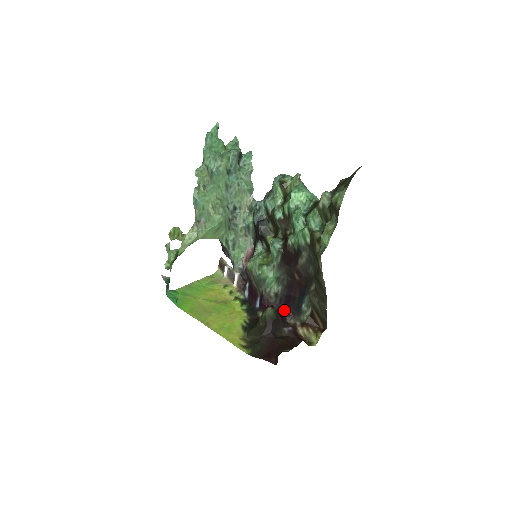
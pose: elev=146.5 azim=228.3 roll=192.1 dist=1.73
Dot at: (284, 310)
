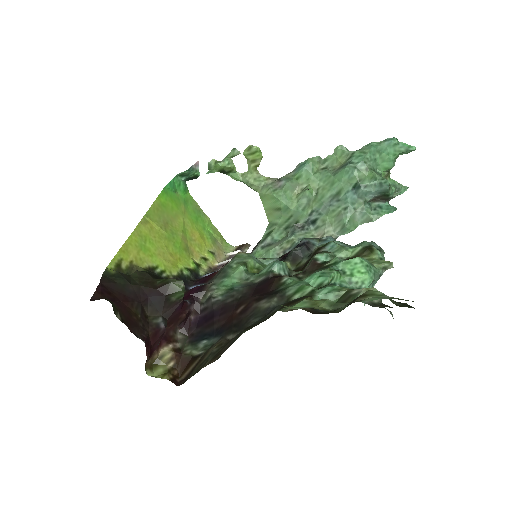
Dot at: (194, 321)
